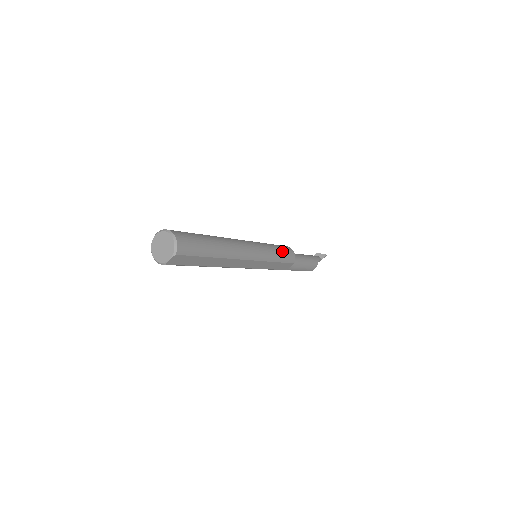
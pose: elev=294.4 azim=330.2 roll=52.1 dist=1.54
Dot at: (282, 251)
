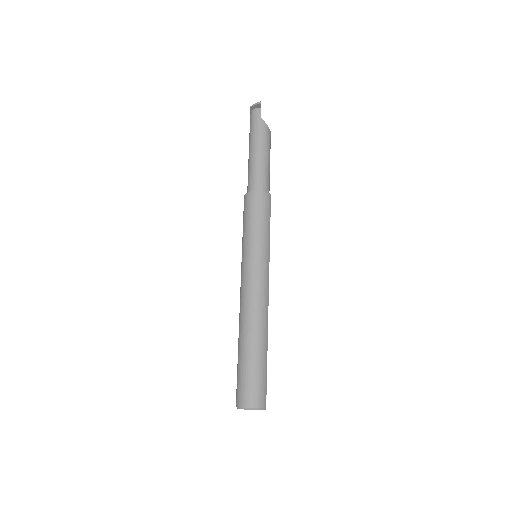
Dot at: (260, 219)
